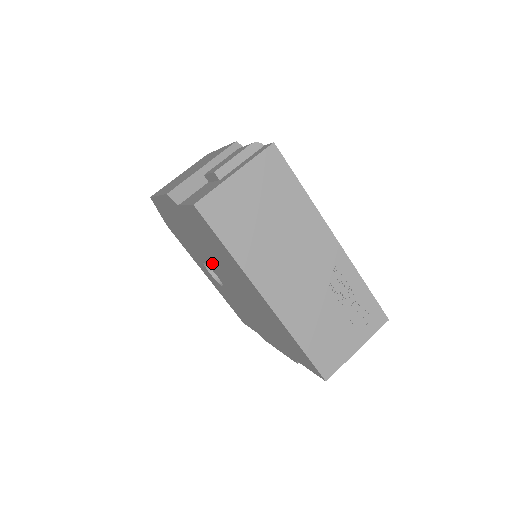
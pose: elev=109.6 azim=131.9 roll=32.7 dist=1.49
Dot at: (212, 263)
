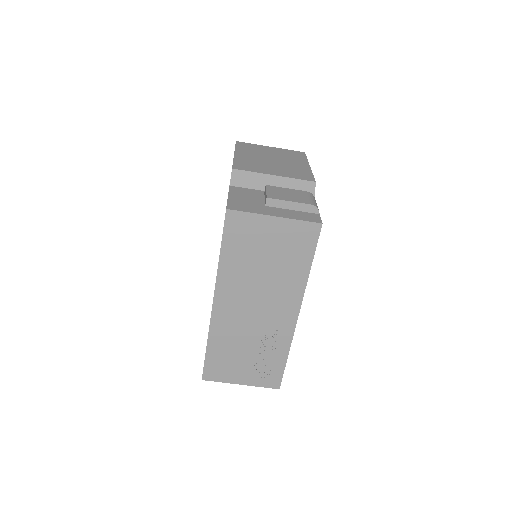
Dot at: occluded
